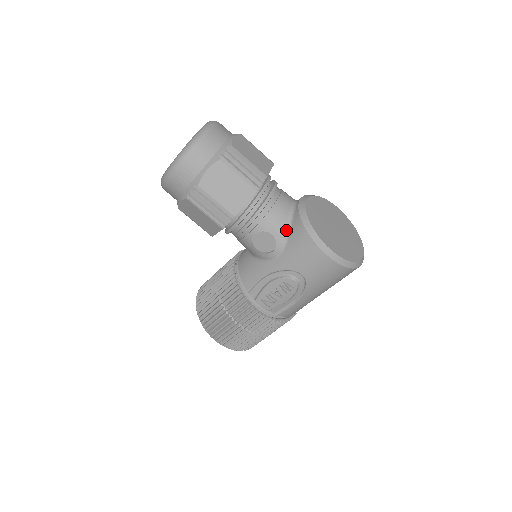
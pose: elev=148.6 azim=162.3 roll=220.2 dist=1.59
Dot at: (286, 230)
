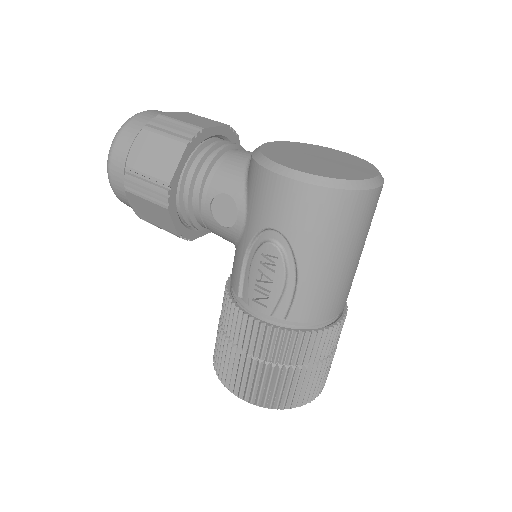
Dot at: (243, 181)
